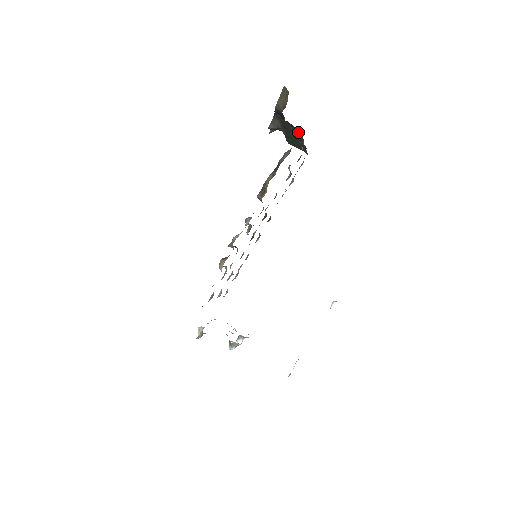
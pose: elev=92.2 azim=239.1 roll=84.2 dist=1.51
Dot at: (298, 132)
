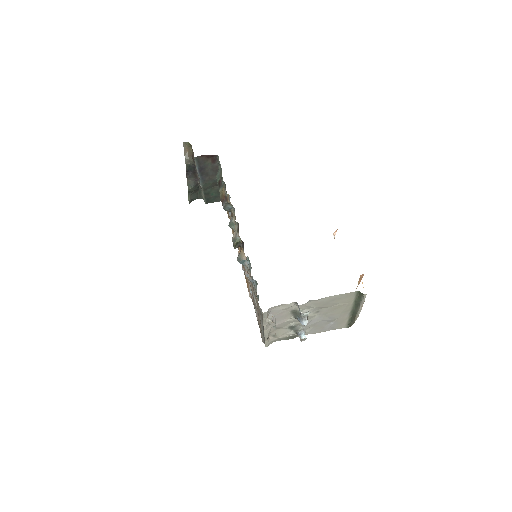
Dot at: (213, 163)
